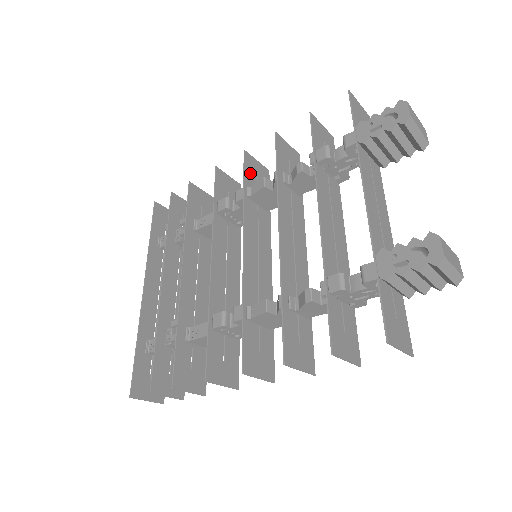
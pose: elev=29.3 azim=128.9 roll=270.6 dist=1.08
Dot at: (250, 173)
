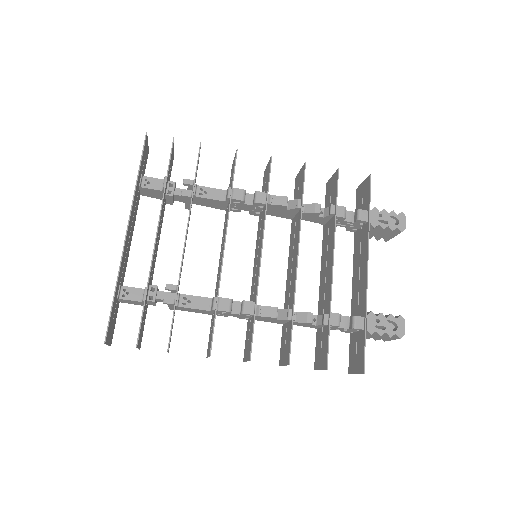
Dot at: occluded
